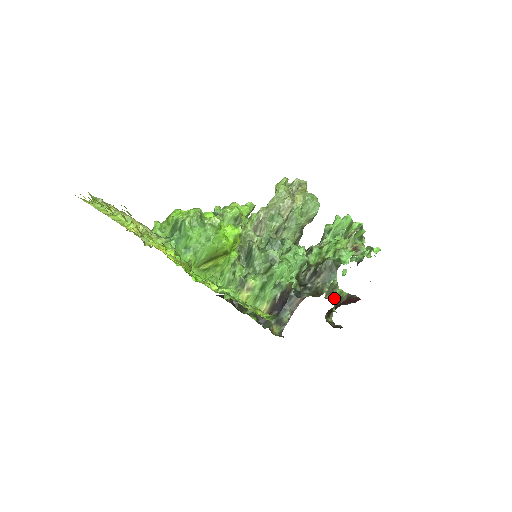
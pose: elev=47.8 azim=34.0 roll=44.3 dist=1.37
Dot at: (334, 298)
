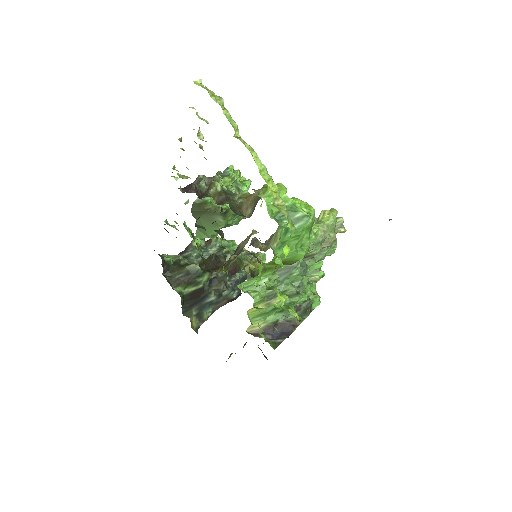
Dot at: occluded
